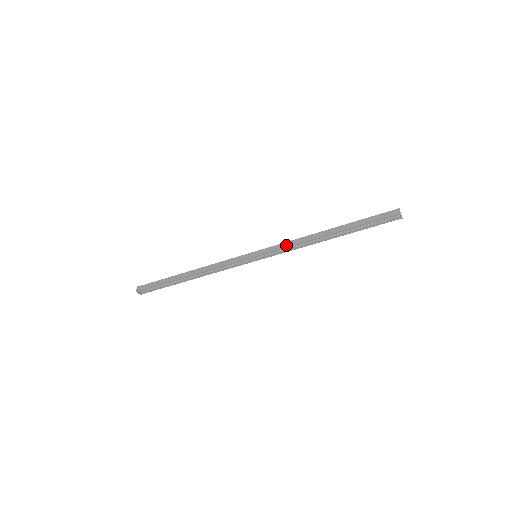
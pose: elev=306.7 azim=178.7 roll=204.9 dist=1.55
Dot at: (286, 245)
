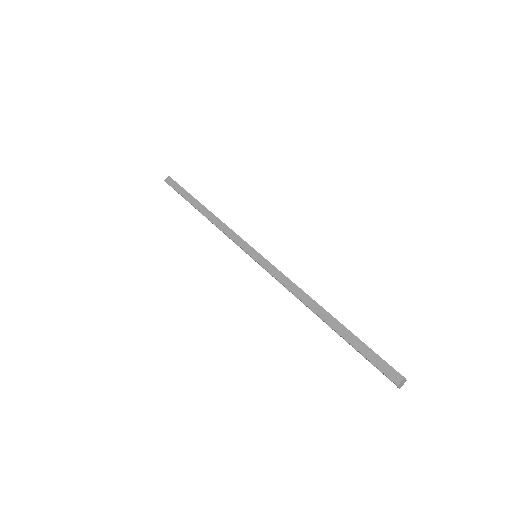
Dot at: (281, 278)
